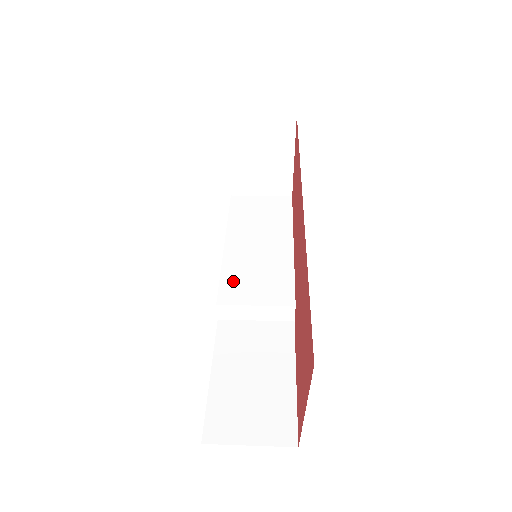
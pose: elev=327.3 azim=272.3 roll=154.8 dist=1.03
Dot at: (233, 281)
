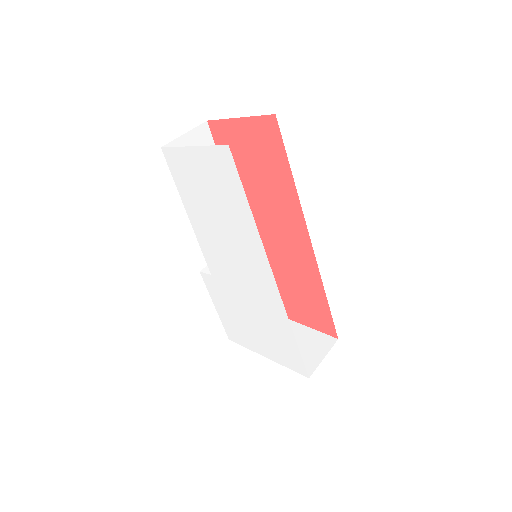
Dot at: occluded
